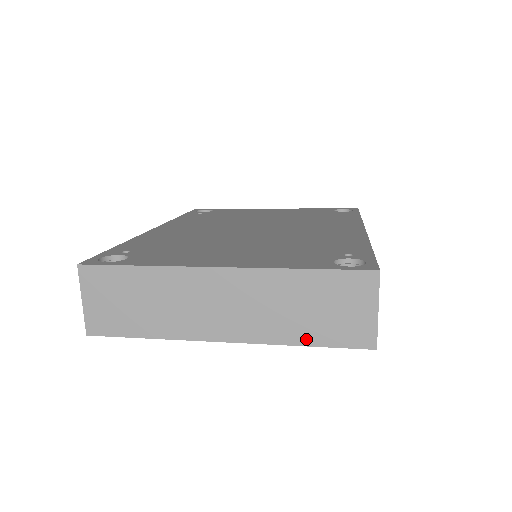
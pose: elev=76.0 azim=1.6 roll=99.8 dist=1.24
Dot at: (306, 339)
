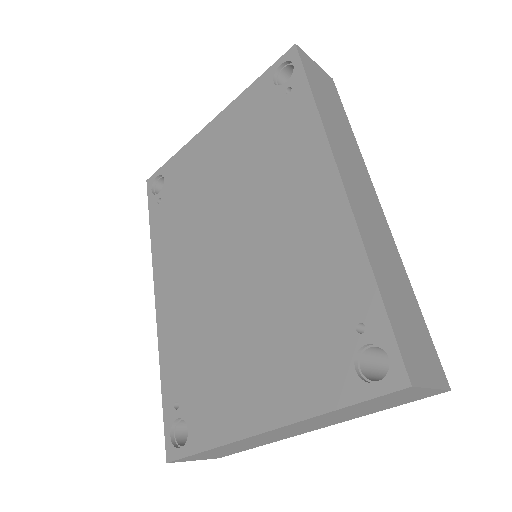
Dot at: (380, 410)
